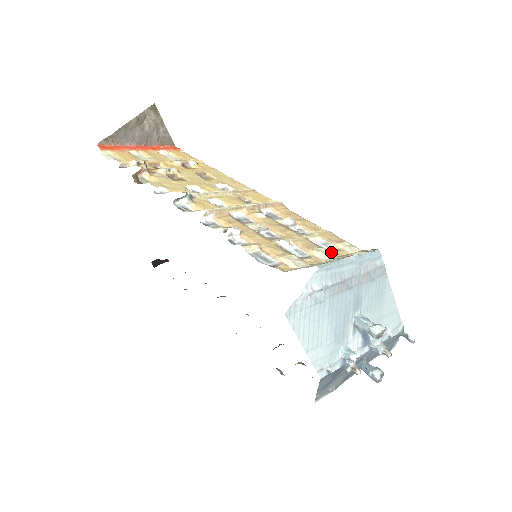
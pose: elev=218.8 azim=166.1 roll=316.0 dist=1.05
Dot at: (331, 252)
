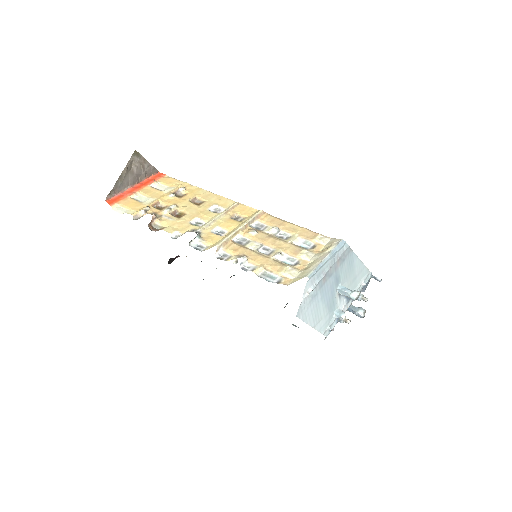
Dot at: (311, 250)
